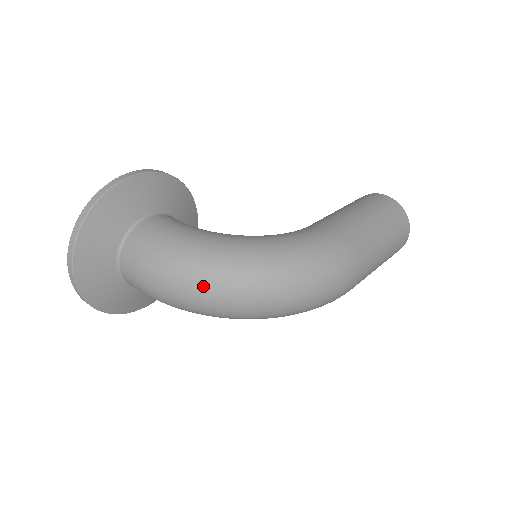
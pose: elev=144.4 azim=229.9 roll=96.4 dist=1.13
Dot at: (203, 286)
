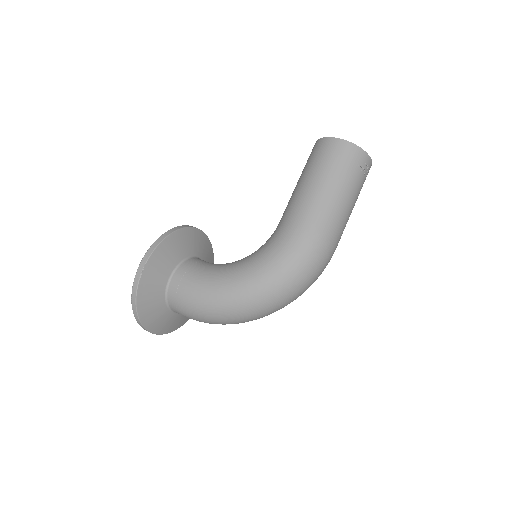
Dot at: (232, 320)
